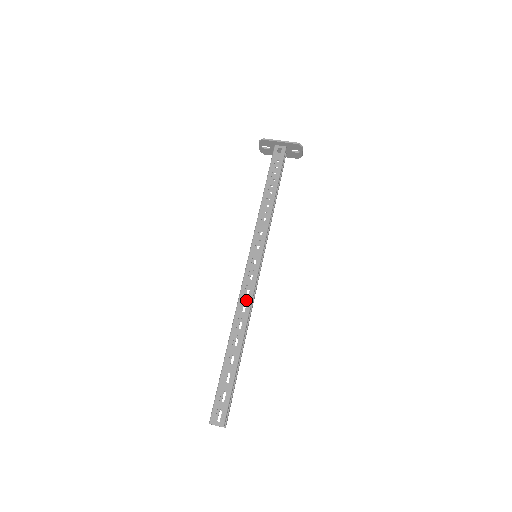
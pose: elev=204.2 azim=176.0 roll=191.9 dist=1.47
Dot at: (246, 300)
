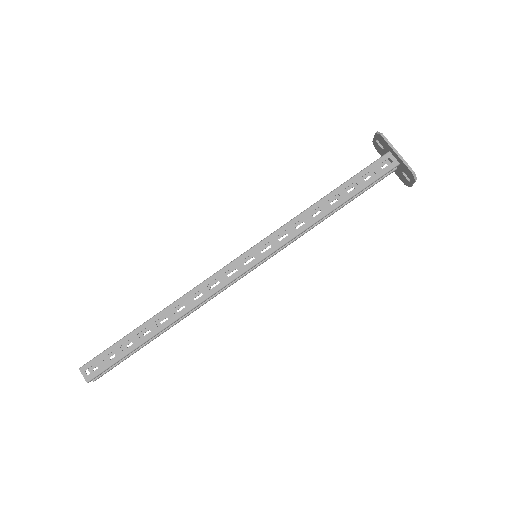
Dot at: (204, 292)
